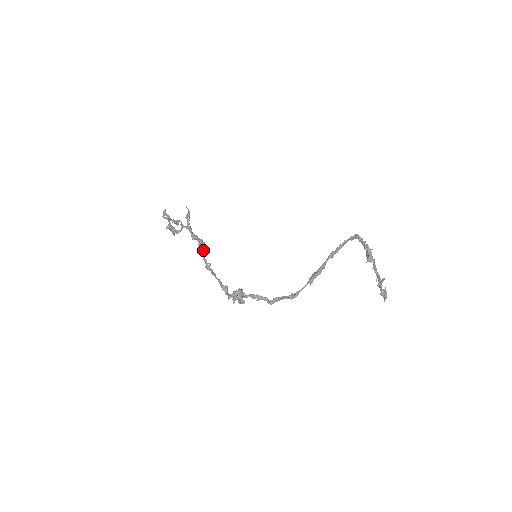
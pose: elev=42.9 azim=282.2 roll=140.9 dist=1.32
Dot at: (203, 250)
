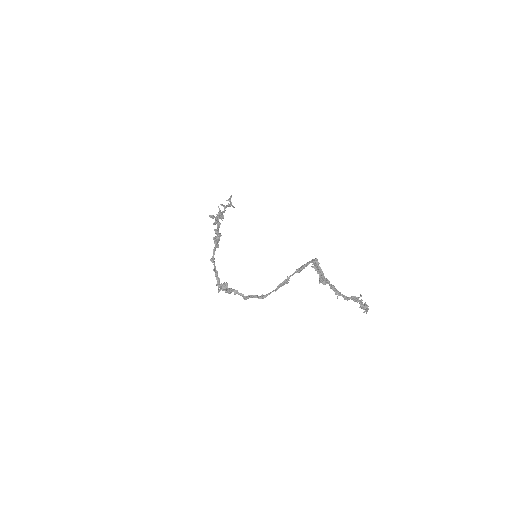
Dot at: (215, 246)
